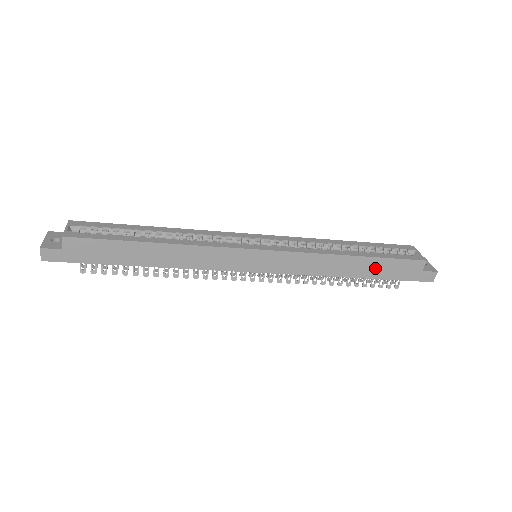
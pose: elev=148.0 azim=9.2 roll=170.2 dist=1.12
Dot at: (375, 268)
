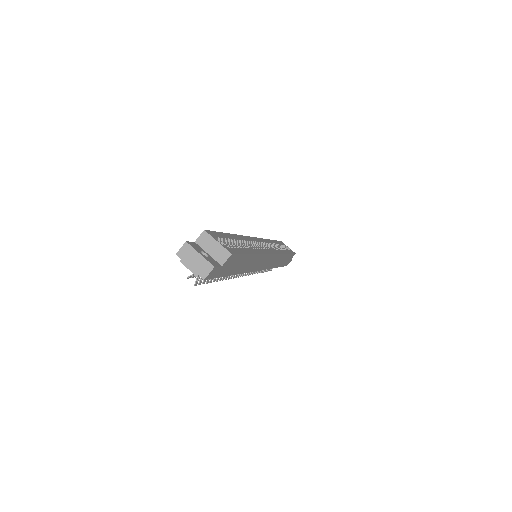
Dot at: (285, 260)
